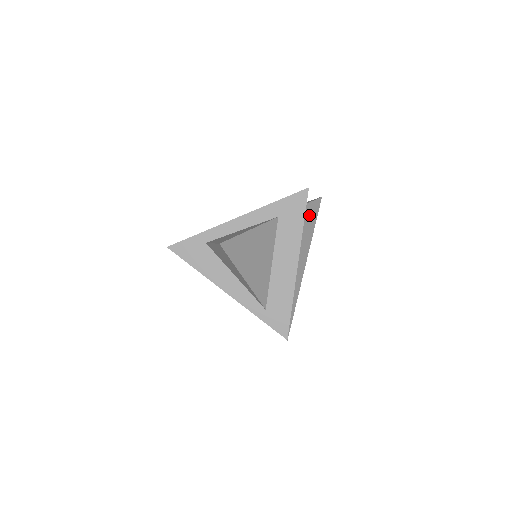
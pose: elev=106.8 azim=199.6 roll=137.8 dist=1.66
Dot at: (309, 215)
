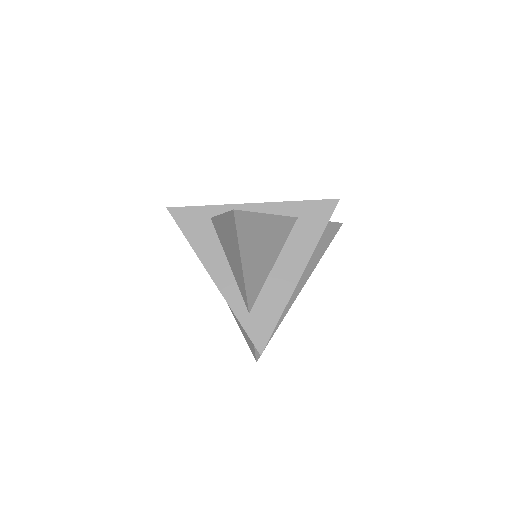
Dot at: (325, 235)
